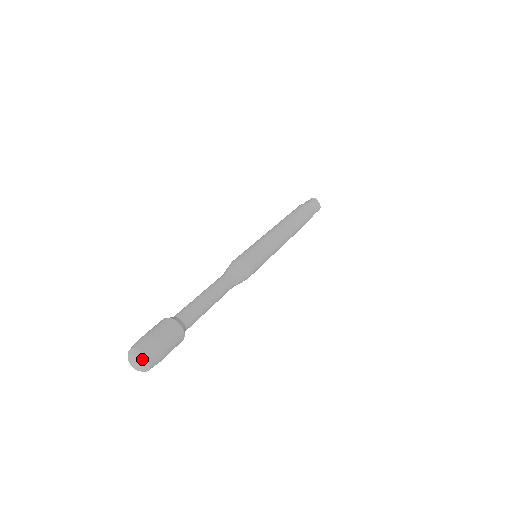
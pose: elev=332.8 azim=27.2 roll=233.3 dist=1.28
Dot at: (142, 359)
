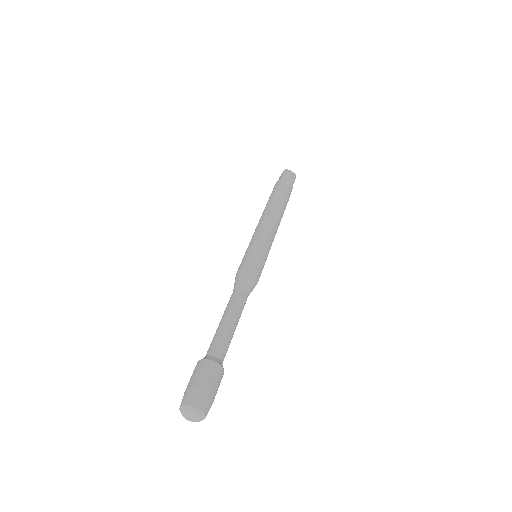
Dot at: (194, 412)
